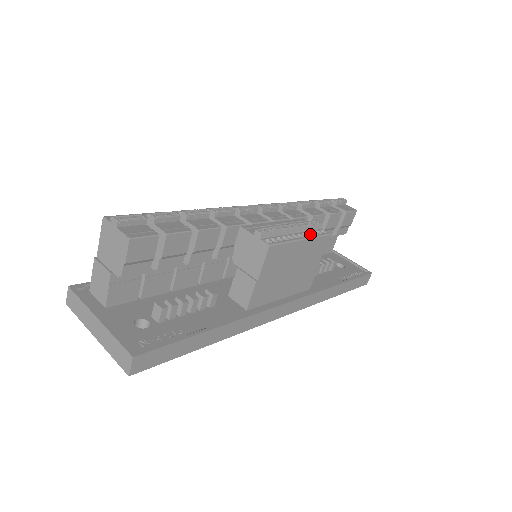
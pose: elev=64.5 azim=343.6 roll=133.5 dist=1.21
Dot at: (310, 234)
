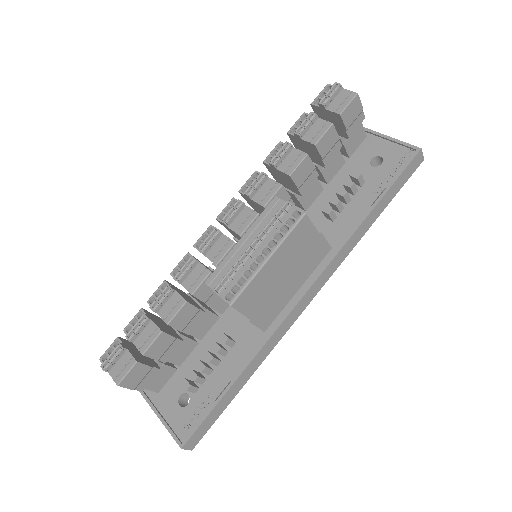
Dot at: (280, 234)
